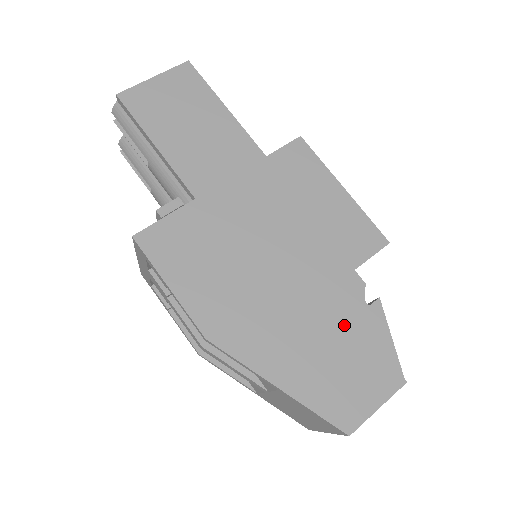
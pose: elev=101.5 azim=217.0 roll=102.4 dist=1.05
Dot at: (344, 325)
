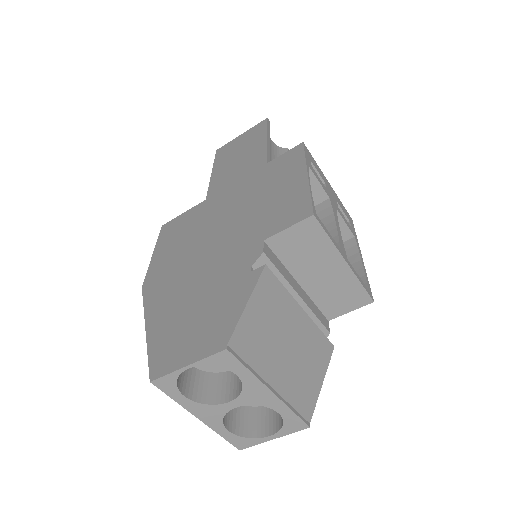
Dot at: (220, 286)
